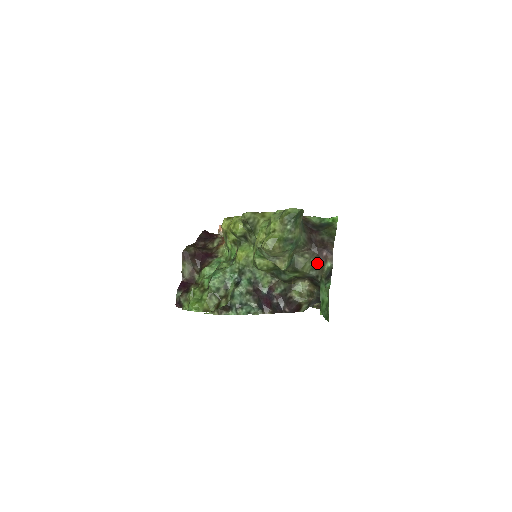
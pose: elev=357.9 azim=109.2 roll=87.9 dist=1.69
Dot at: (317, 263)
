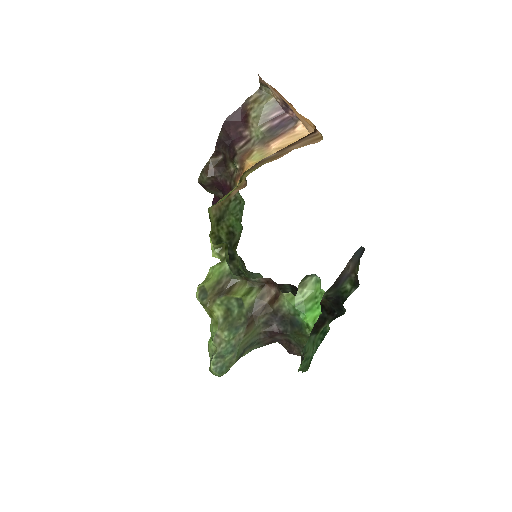
Dot at: occluded
